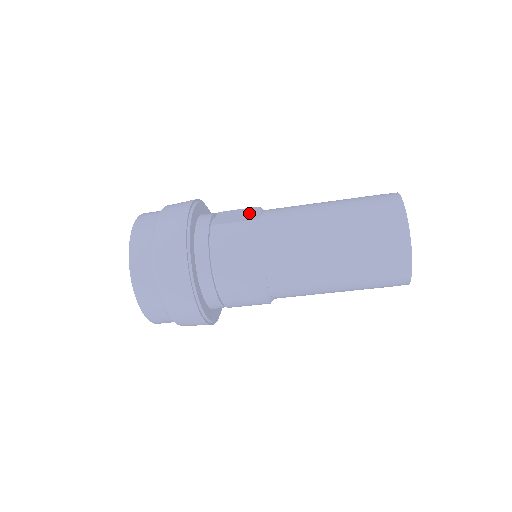
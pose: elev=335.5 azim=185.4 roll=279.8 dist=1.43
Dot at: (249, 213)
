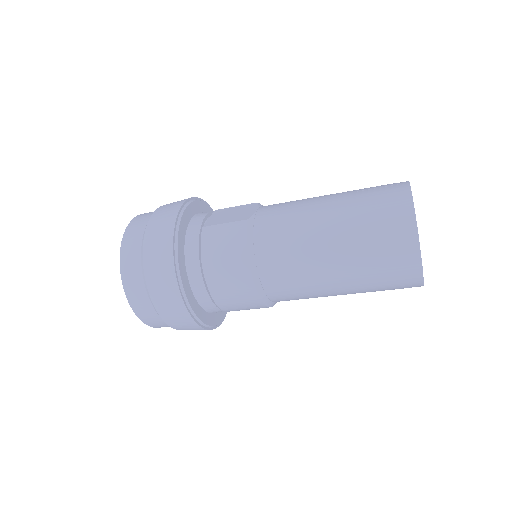
Dot at: (244, 211)
